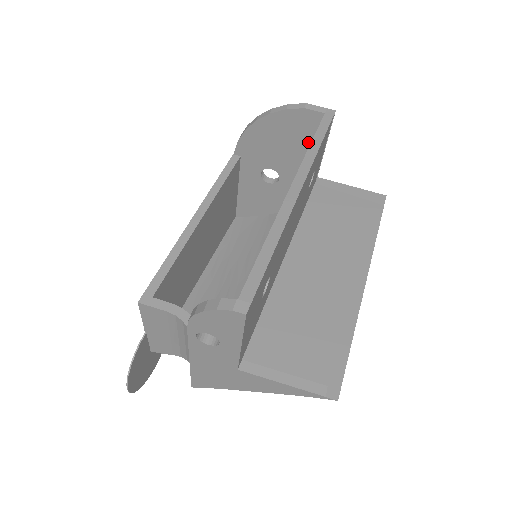
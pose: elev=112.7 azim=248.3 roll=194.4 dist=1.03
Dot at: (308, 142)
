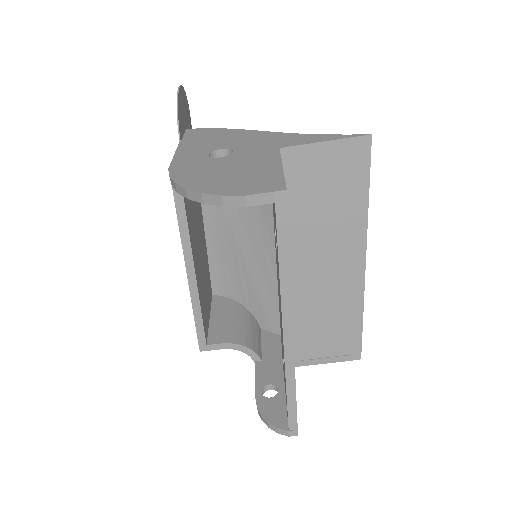
Dot at: occluded
